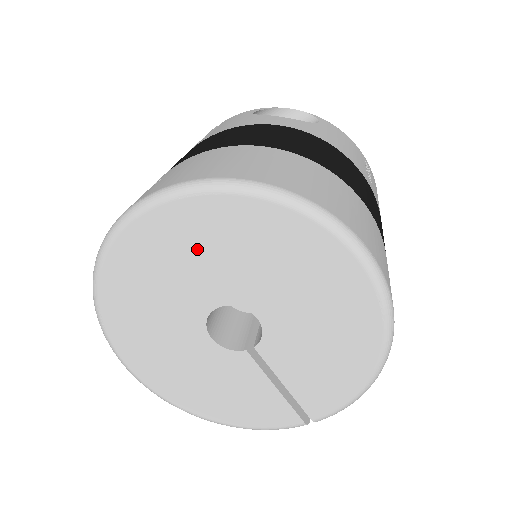
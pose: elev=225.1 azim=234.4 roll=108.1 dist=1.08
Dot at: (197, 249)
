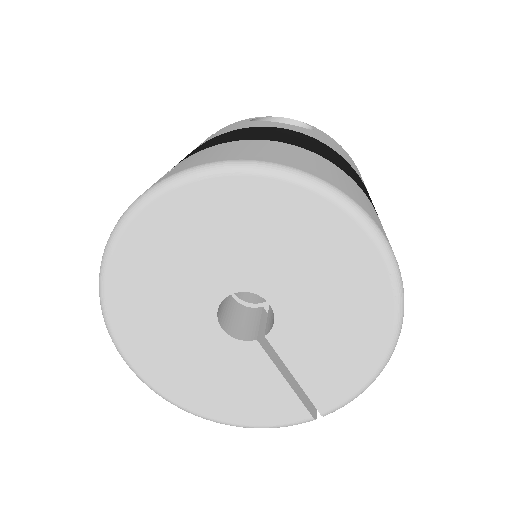
Dot at: (213, 233)
